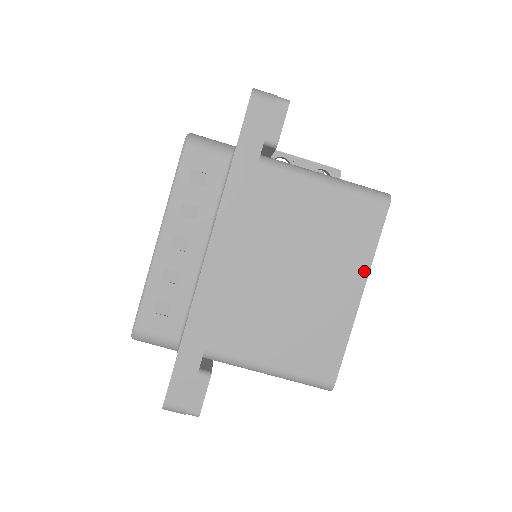
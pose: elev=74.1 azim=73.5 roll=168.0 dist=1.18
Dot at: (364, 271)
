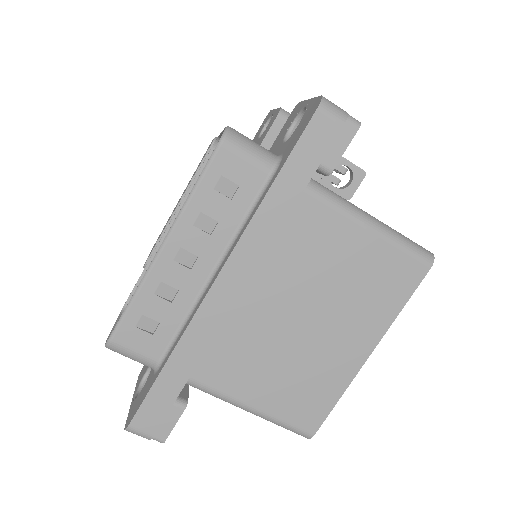
Dot at: (380, 331)
